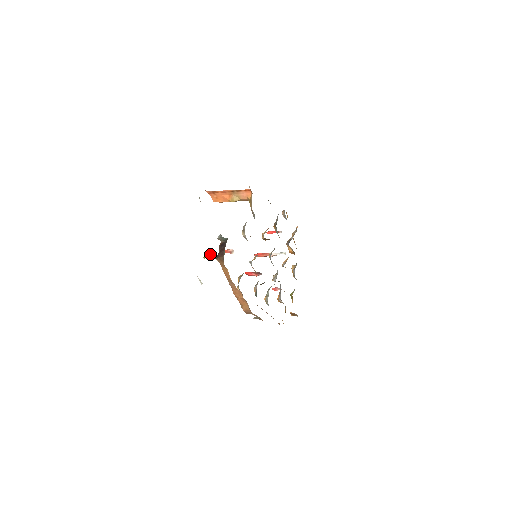
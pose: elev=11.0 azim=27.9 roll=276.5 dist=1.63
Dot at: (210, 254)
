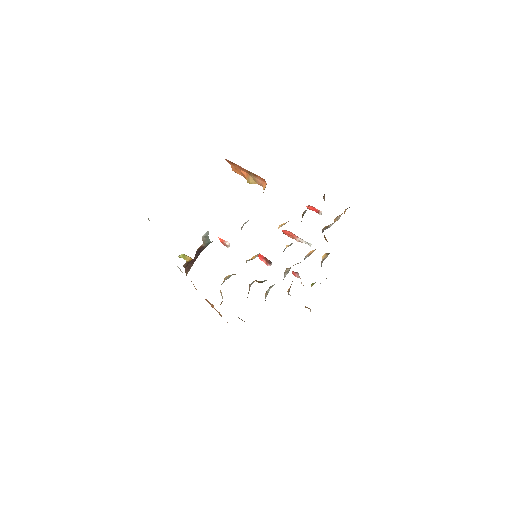
Dot at: (186, 255)
